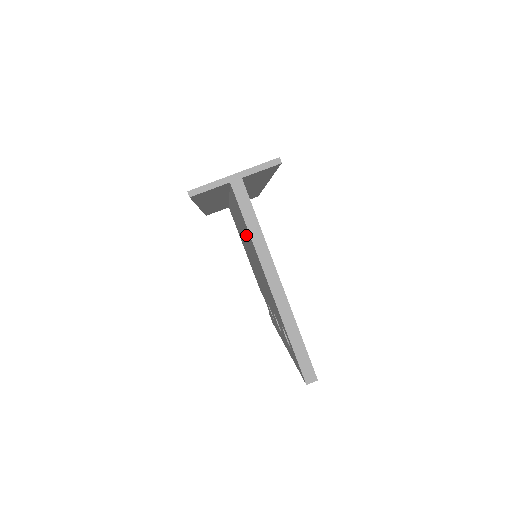
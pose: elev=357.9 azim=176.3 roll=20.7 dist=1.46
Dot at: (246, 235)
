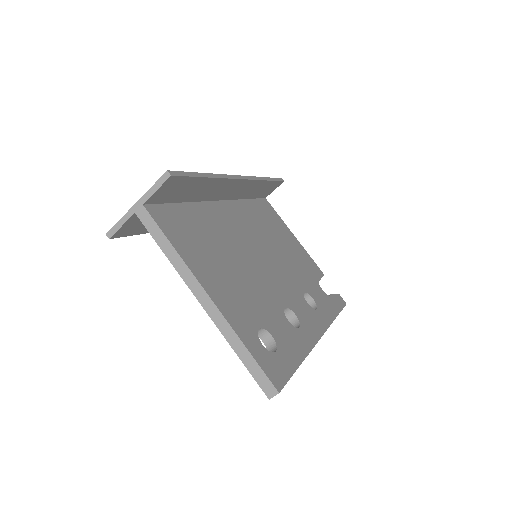
Dot at: occluded
